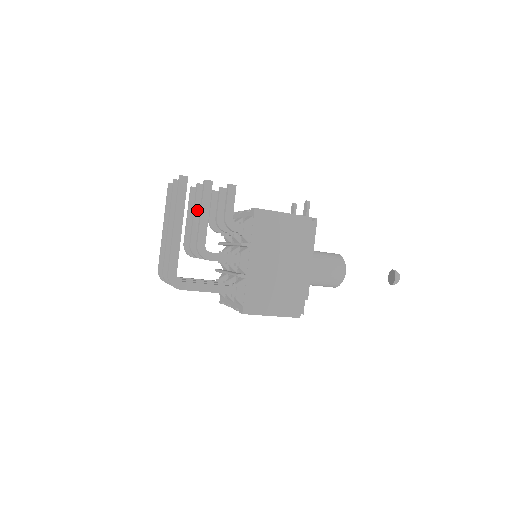
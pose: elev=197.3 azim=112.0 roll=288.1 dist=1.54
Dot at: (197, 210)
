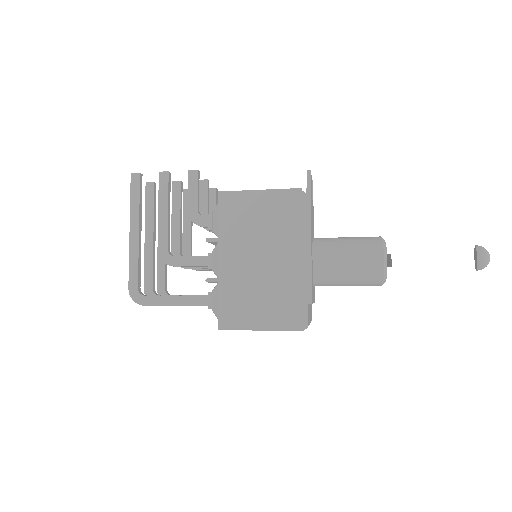
Dot at: (175, 212)
